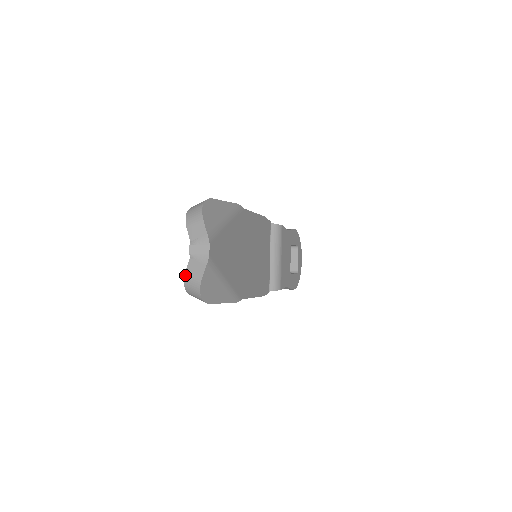
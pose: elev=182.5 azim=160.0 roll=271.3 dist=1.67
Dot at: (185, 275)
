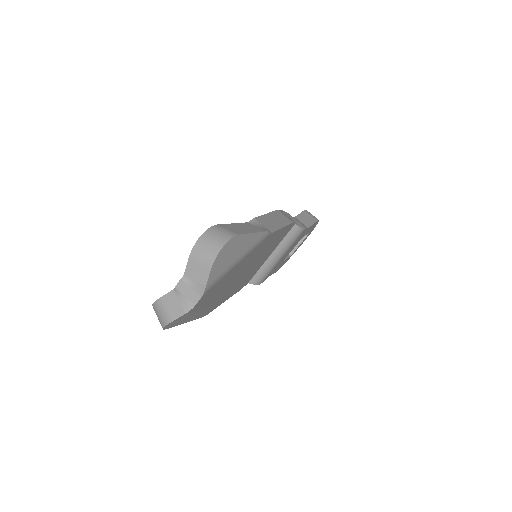
Dot at: (159, 300)
